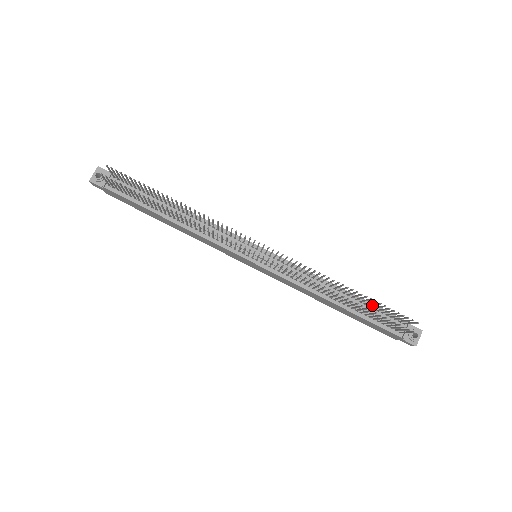
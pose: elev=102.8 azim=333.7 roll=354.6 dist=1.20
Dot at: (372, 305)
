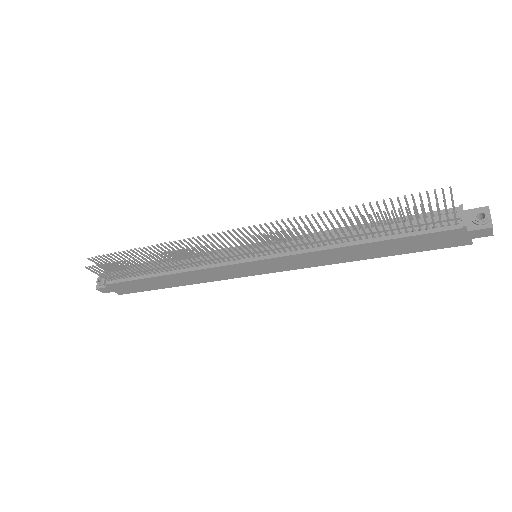
Dot at: occluded
